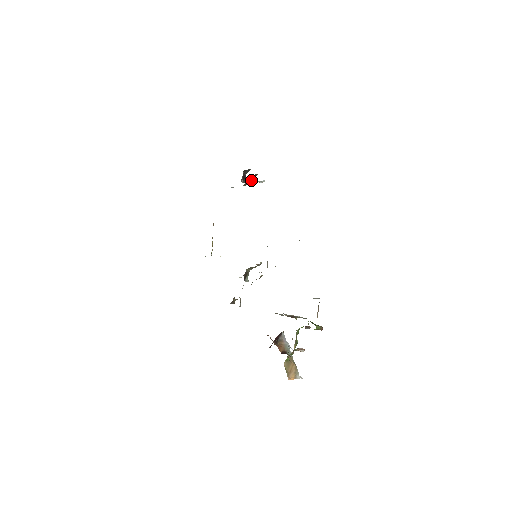
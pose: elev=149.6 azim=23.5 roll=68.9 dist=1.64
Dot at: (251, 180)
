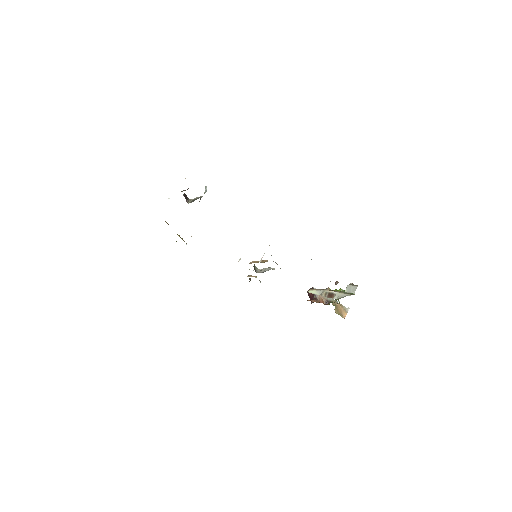
Dot at: occluded
